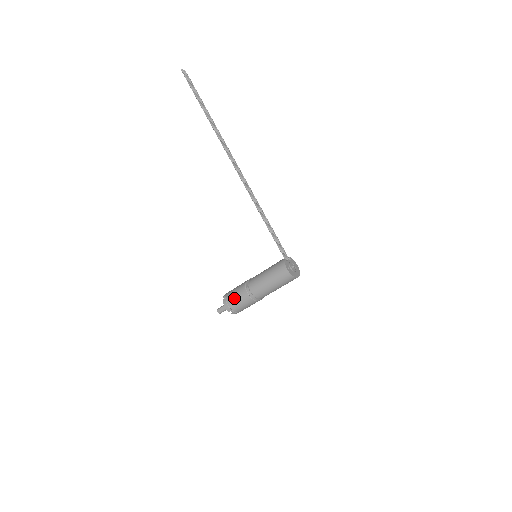
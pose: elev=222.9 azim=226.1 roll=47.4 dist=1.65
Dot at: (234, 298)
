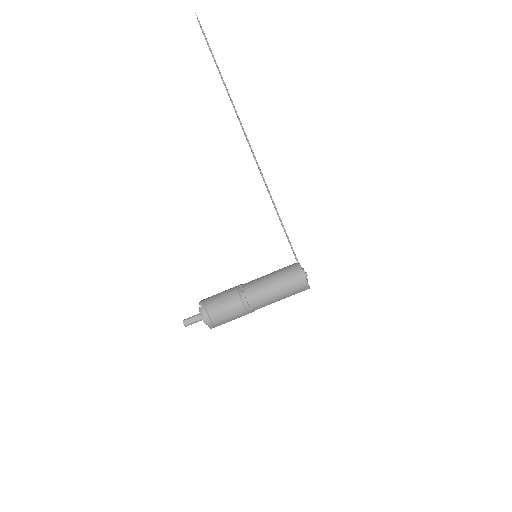
Dot at: (220, 305)
